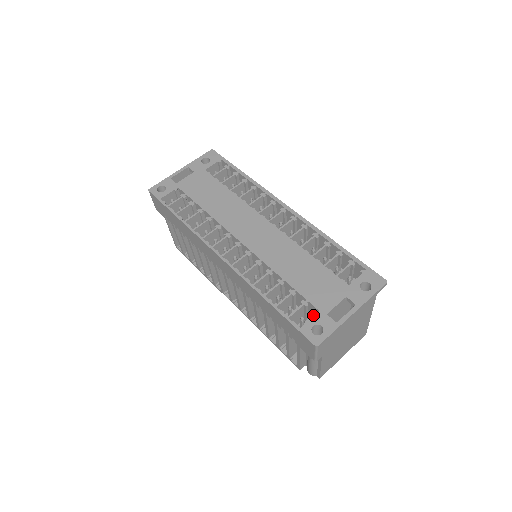
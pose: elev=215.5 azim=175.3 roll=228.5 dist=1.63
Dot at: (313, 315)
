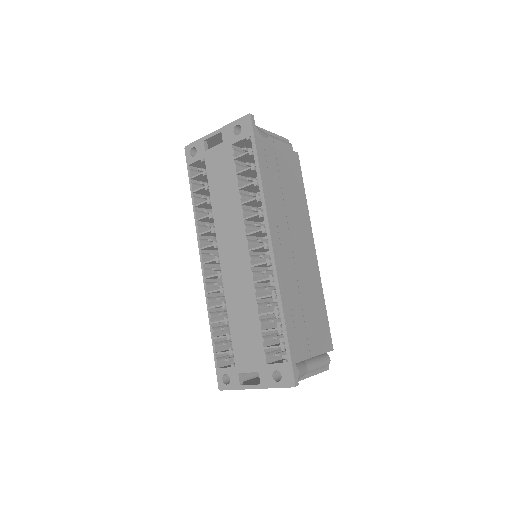
Dot at: (233, 364)
